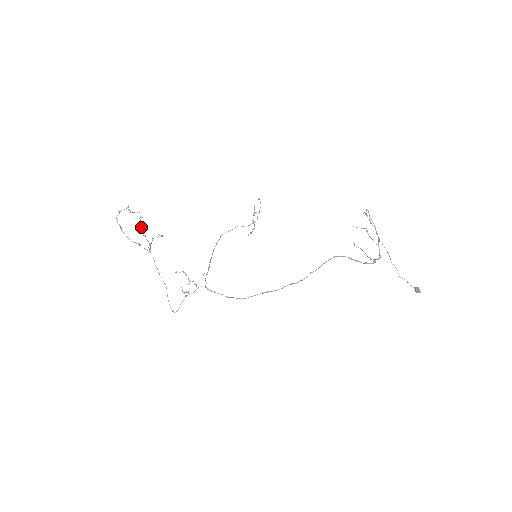
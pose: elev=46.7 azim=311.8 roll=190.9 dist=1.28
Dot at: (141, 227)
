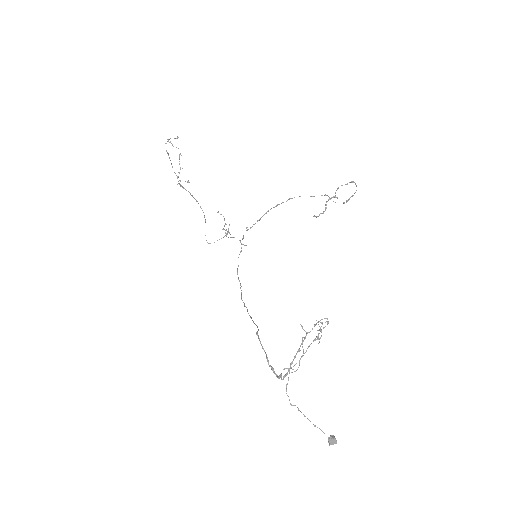
Dot at: (179, 163)
